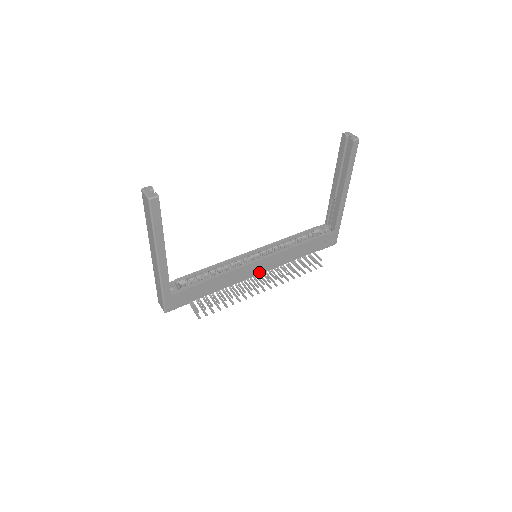
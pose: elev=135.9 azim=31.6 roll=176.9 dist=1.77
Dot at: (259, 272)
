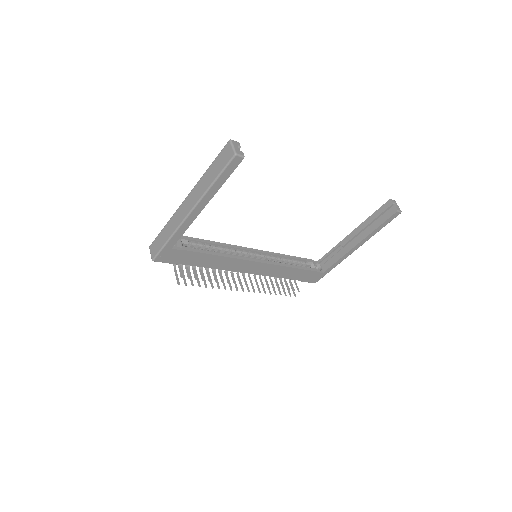
Dot at: (248, 271)
